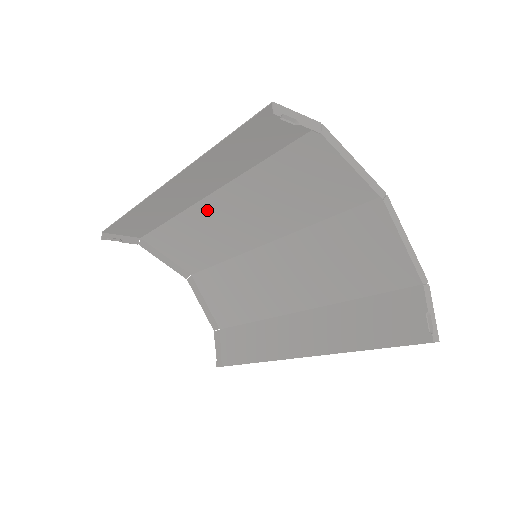
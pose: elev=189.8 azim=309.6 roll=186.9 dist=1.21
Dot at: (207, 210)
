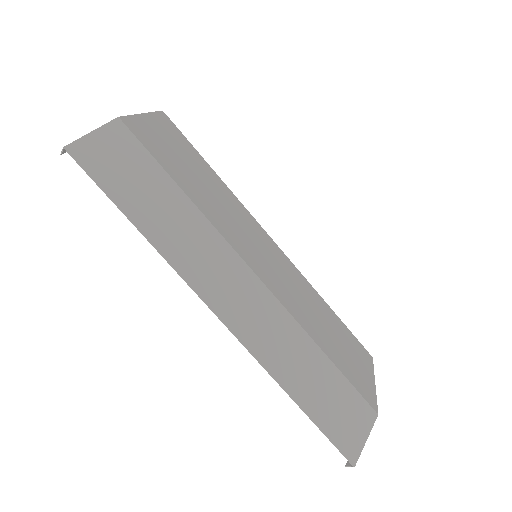
Dot at: (244, 251)
